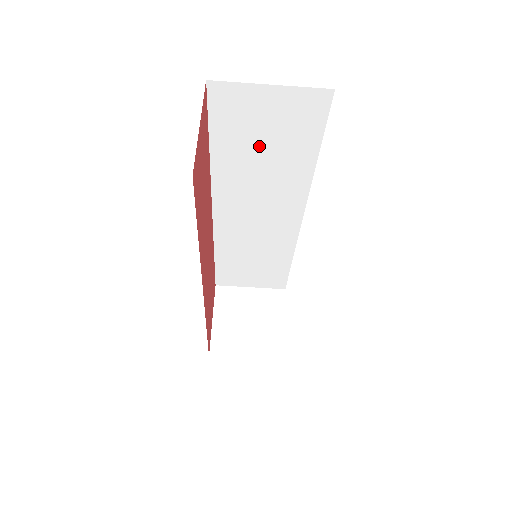
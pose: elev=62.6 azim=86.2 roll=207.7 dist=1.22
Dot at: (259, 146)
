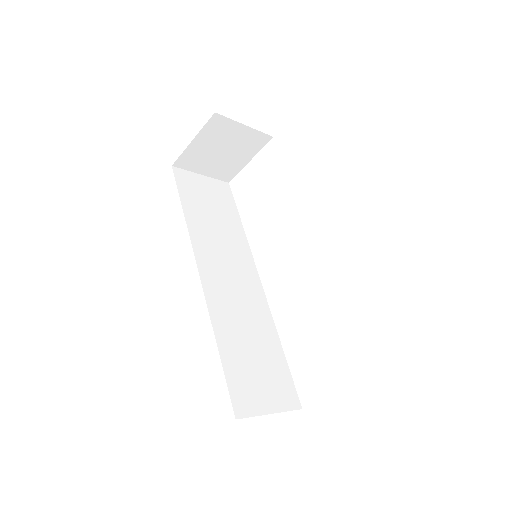
Dot at: occluded
